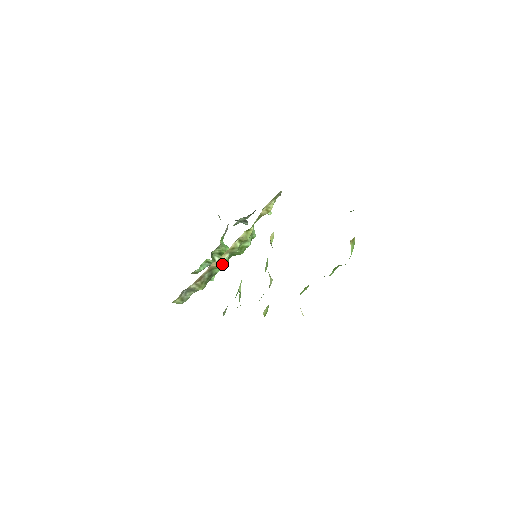
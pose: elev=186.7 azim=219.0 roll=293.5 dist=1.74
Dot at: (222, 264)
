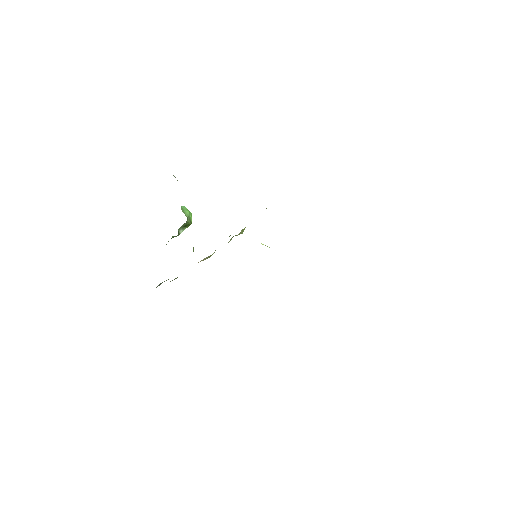
Dot at: occluded
